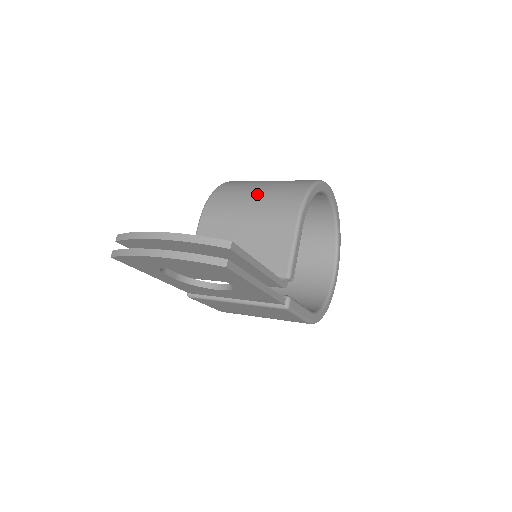
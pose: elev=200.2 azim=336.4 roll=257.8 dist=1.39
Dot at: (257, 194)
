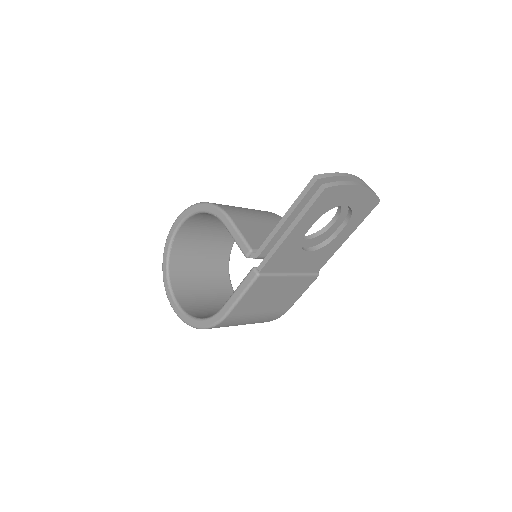
Dot at: (246, 208)
